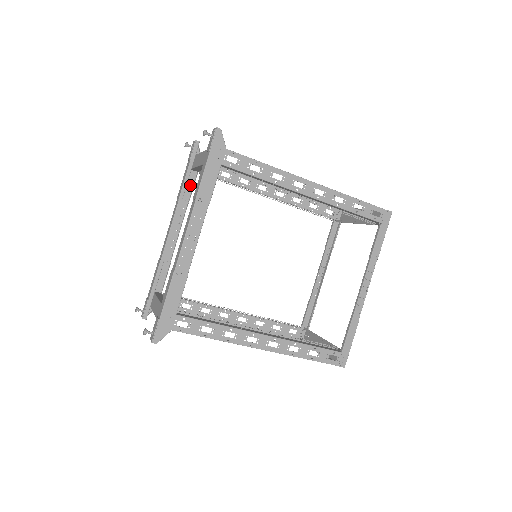
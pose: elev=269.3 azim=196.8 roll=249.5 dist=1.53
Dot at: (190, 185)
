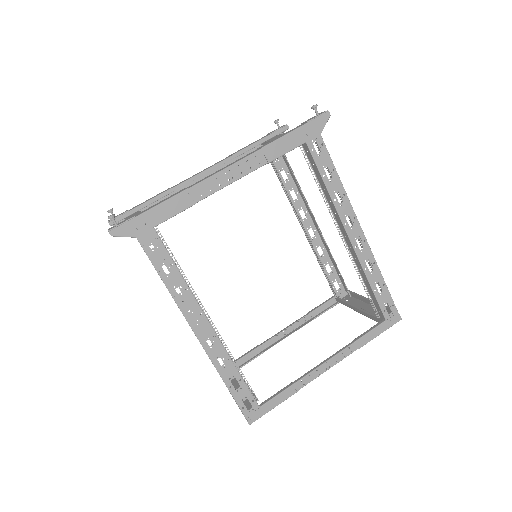
Dot at: occluded
